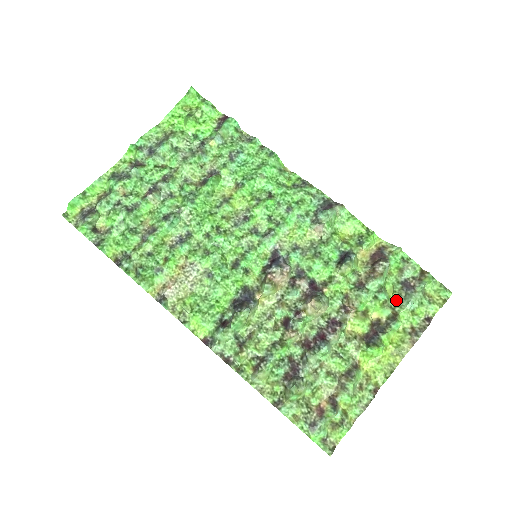
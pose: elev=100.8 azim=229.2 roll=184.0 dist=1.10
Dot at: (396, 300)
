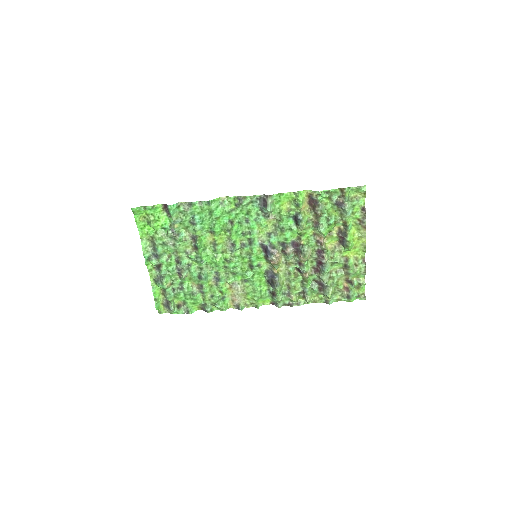
Dot at: (340, 214)
